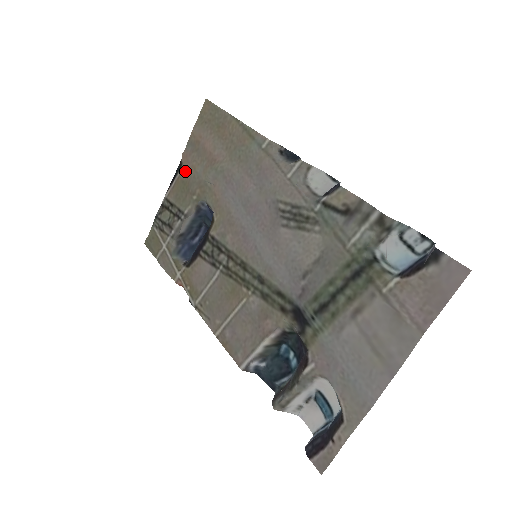
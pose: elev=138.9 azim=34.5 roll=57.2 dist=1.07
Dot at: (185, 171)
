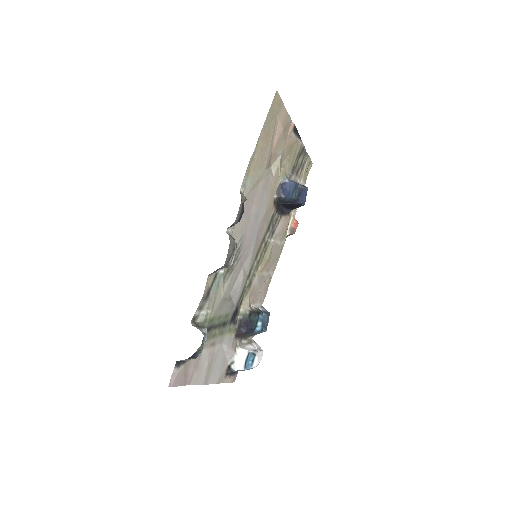
Dot at: (290, 140)
